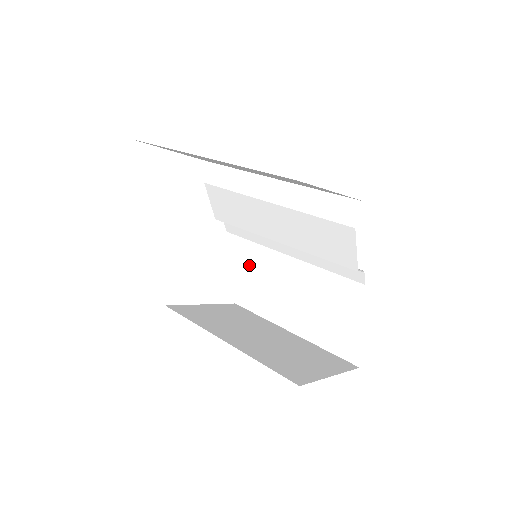
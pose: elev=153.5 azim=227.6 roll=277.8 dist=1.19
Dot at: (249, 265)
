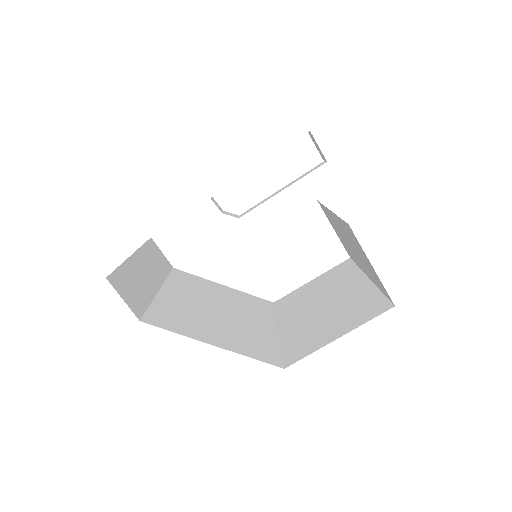
Dot at: (330, 223)
